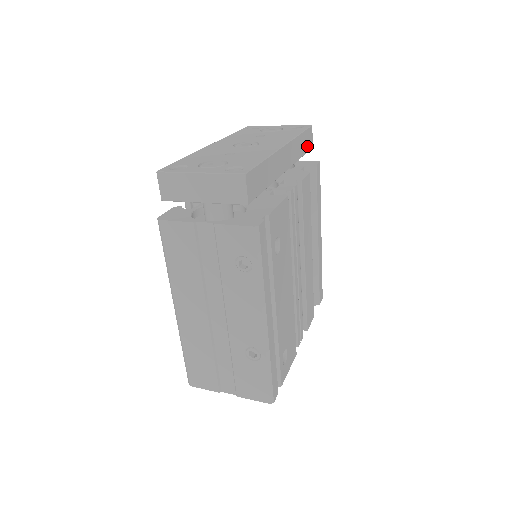
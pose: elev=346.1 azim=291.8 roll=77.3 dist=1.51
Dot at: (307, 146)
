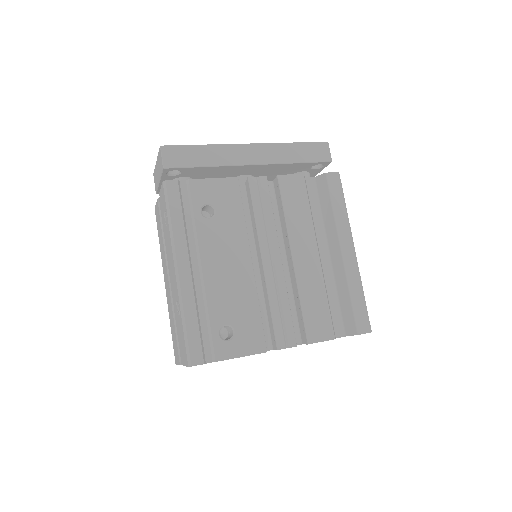
Dot at: (314, 157)
